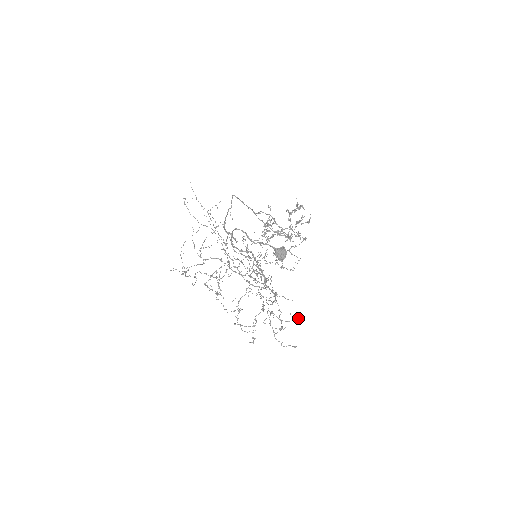
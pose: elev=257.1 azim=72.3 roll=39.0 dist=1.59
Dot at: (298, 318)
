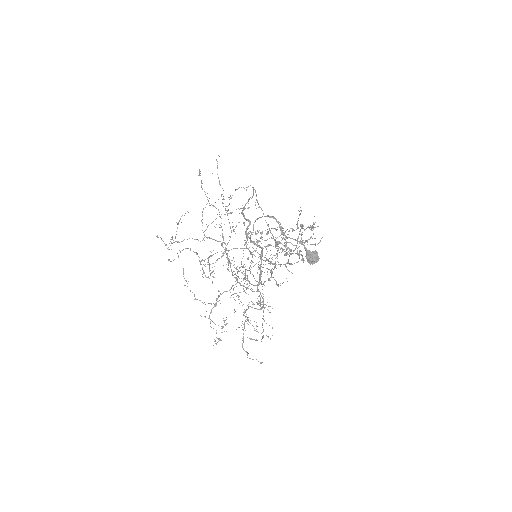
Dot at: occluded
